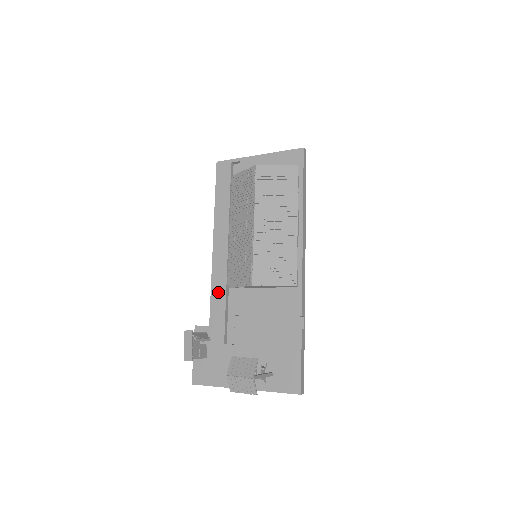
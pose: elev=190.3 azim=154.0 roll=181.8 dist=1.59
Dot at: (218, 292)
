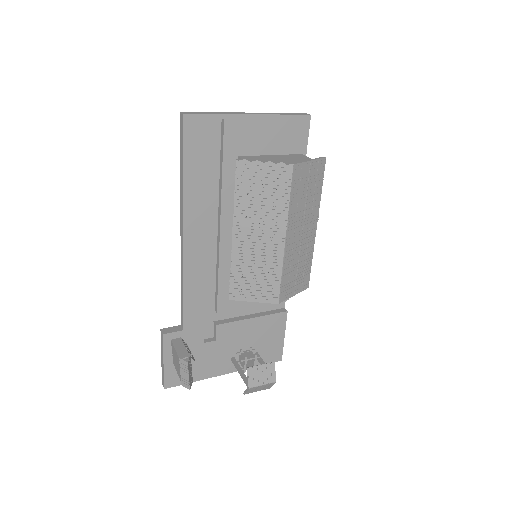
Dot at: (194, 294)
